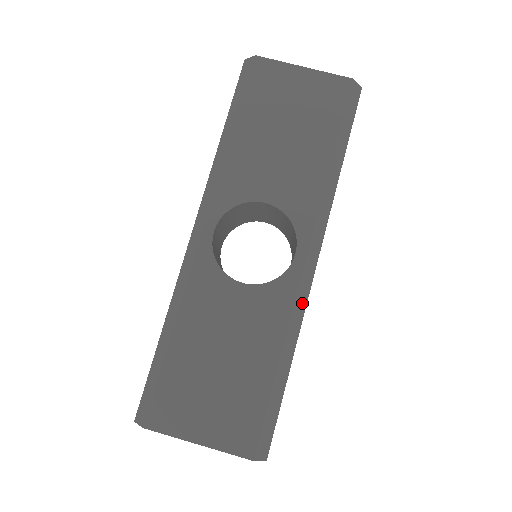
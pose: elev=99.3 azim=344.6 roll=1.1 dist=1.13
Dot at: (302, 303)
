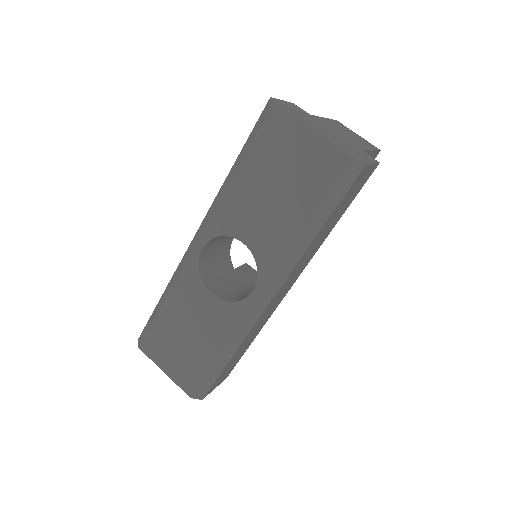
Dot at: (249, 324)
